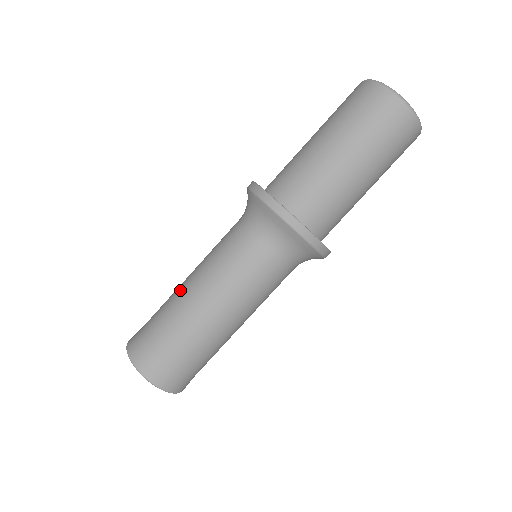
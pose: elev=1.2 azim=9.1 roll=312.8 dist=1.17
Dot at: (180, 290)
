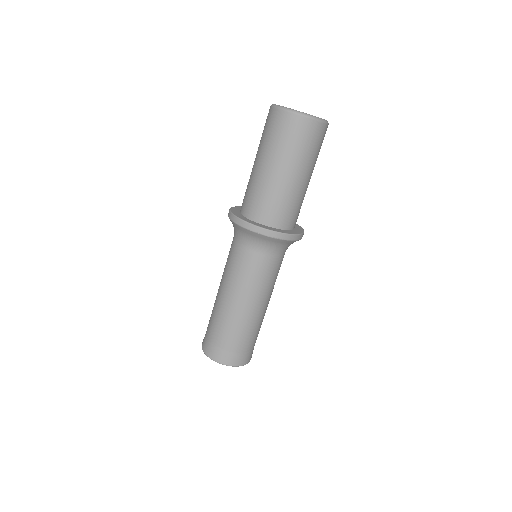
Dot at: occluded
